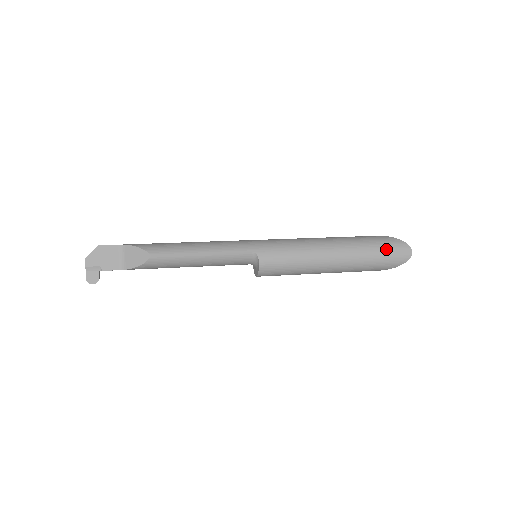
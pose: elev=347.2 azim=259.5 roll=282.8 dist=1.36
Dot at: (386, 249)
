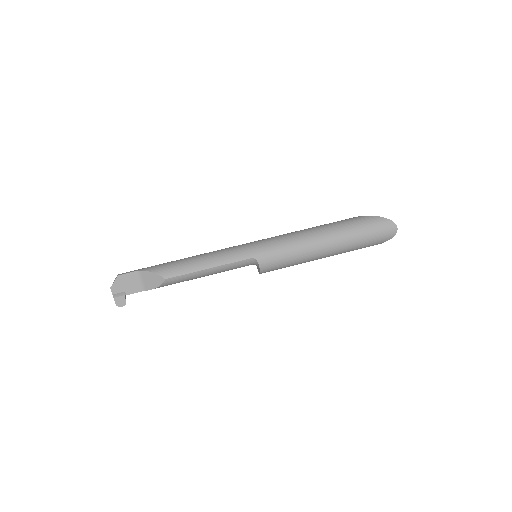
Dot at: (373, 231)
